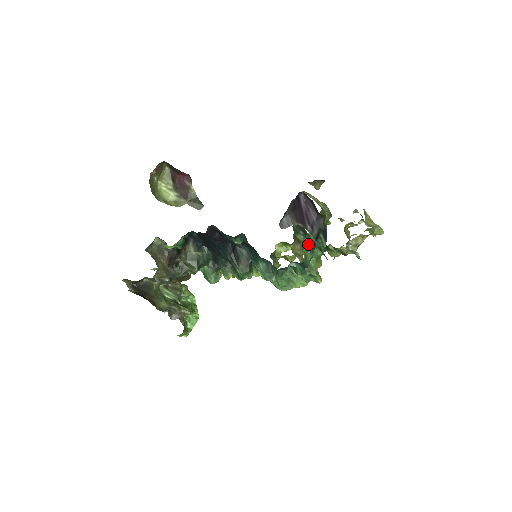
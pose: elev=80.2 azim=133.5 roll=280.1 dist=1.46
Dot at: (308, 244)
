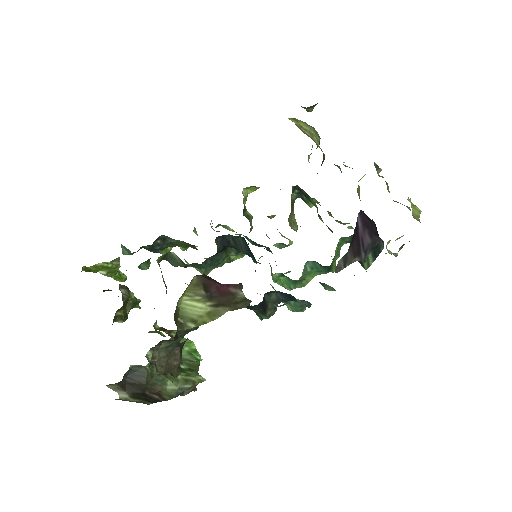
Dot at: (337, 247)
